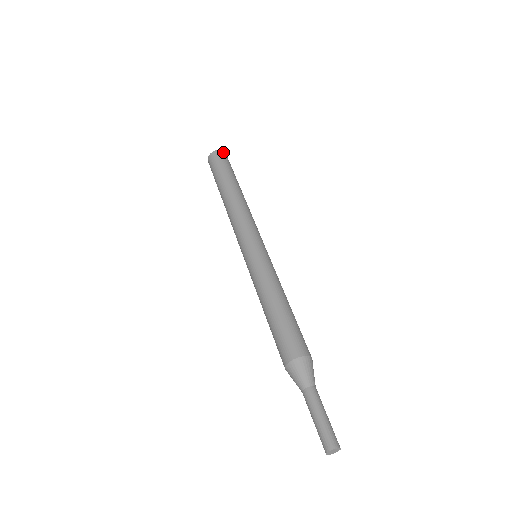
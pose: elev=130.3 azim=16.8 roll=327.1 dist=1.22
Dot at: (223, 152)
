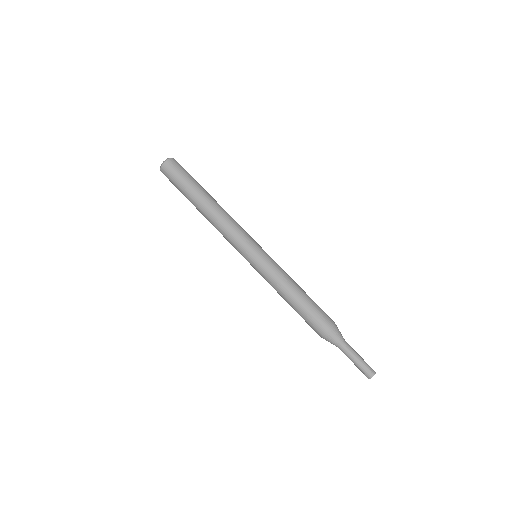
Dot at: occluded
